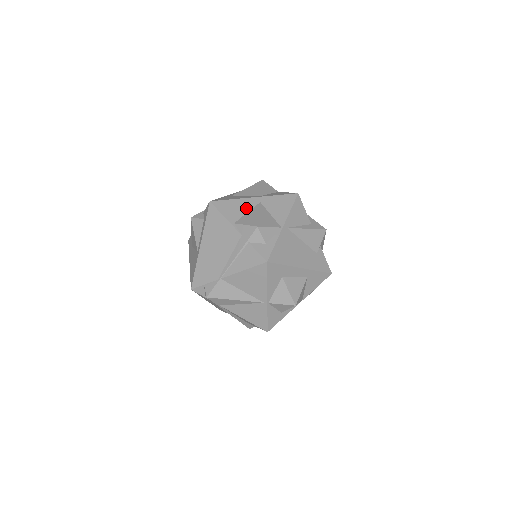
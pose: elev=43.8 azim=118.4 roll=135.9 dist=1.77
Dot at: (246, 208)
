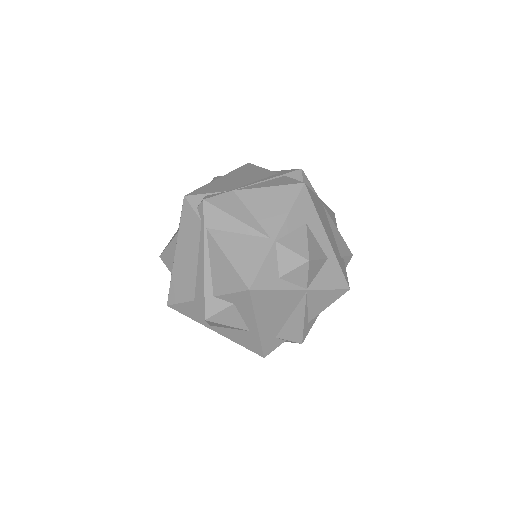
Dot at: occluded
